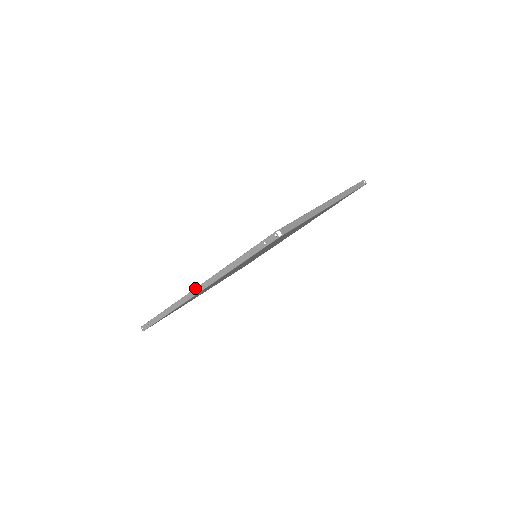
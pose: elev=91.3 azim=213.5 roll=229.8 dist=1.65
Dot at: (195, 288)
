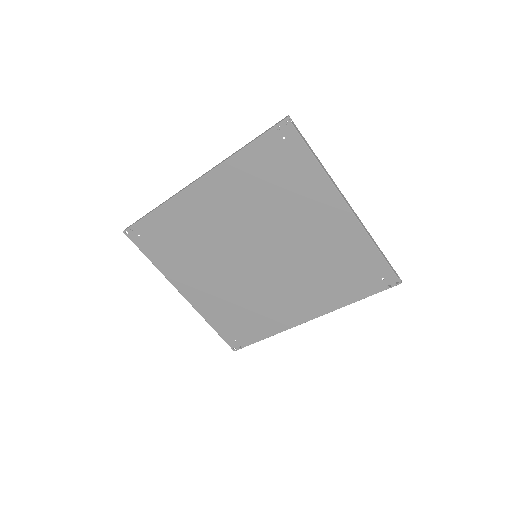
Dot at: (195, 180)
